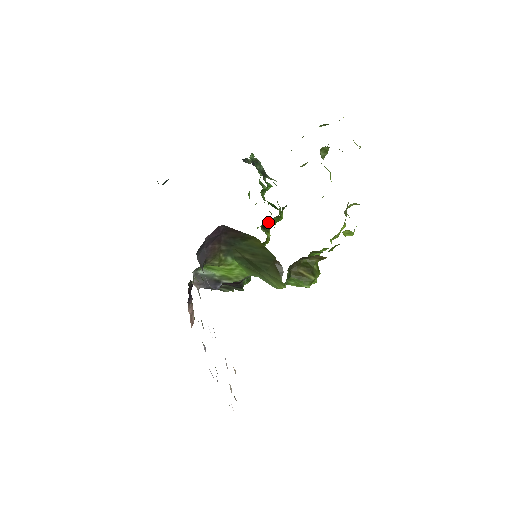
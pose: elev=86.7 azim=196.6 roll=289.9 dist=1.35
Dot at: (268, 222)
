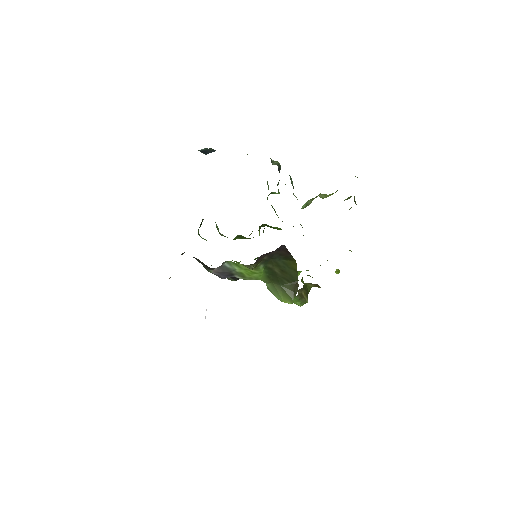
Dot at: (268, 225)
